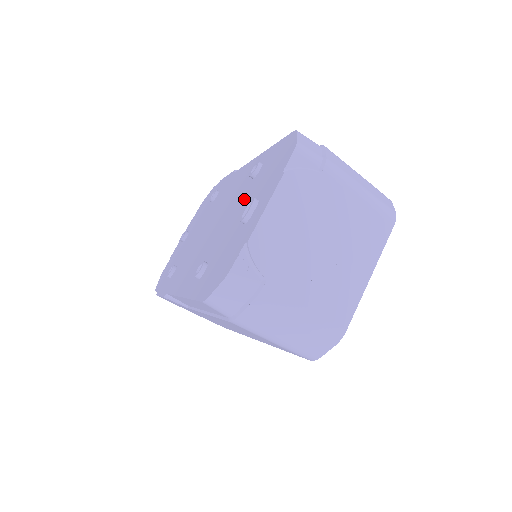
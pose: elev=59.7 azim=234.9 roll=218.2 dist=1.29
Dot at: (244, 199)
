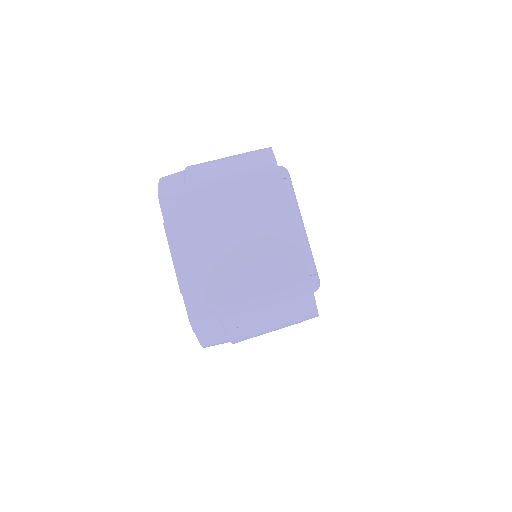
Dot at: occluded
